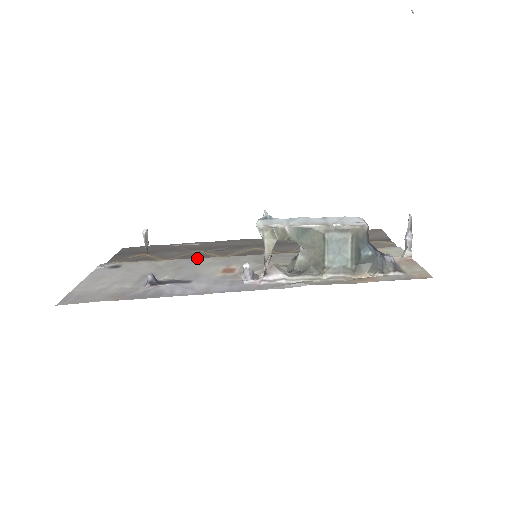
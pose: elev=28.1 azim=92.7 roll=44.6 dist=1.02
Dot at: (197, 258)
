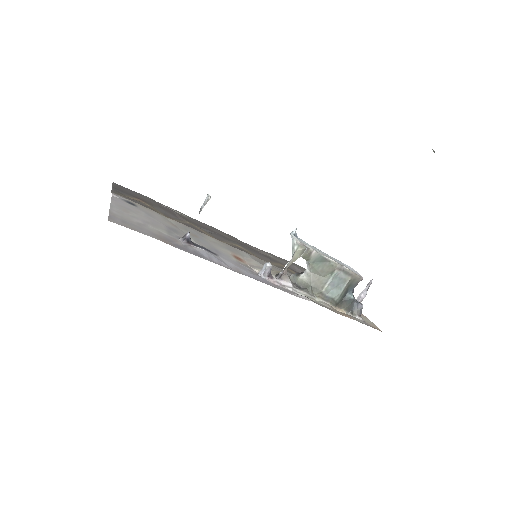
Dot at: occluded
